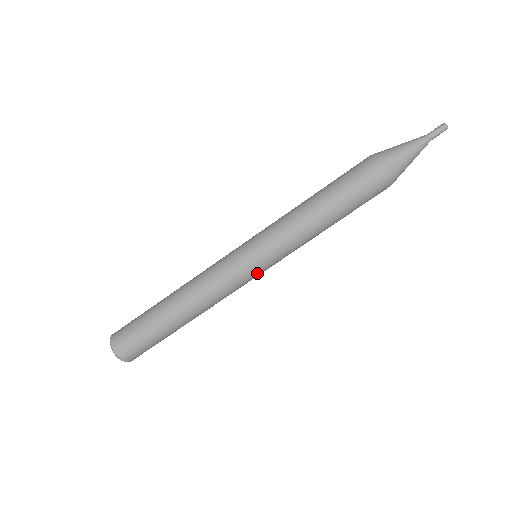
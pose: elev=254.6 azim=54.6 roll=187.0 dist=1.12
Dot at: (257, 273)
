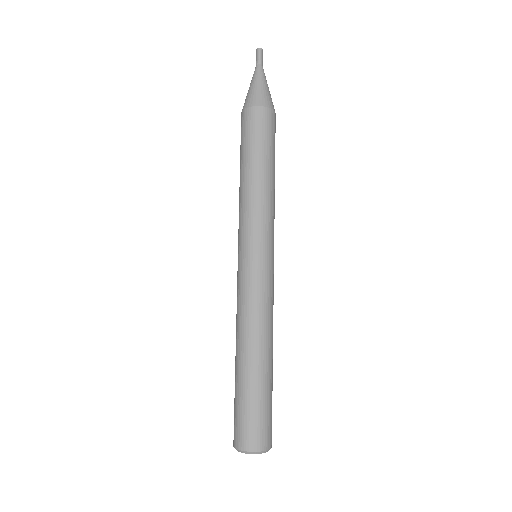
Dot at: (257, 261)
